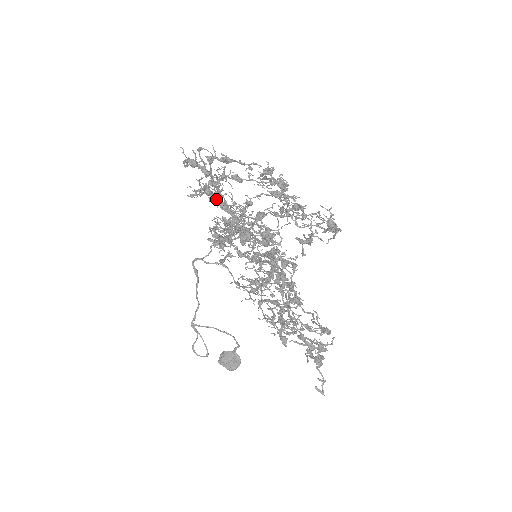
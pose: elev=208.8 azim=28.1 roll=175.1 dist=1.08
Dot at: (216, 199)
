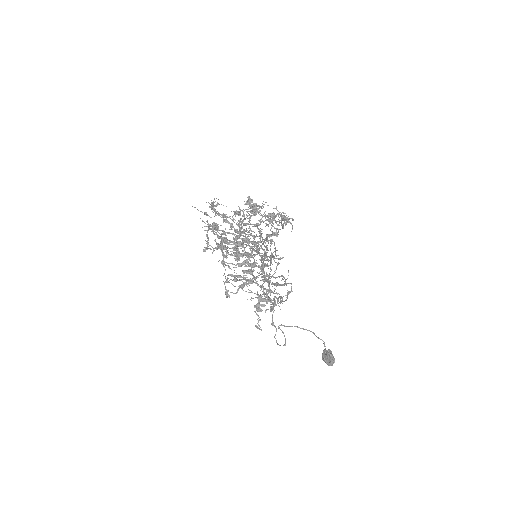
Dot at: occluded
